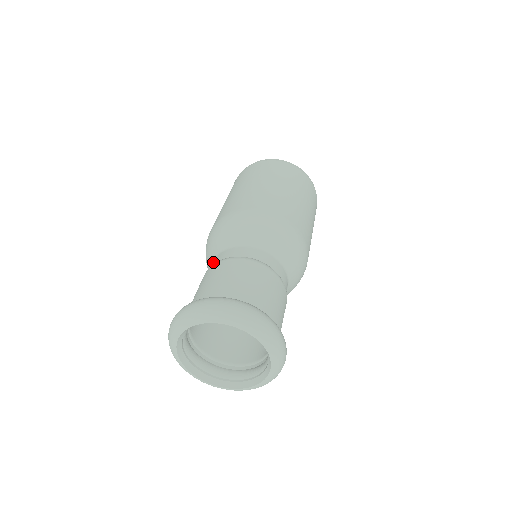
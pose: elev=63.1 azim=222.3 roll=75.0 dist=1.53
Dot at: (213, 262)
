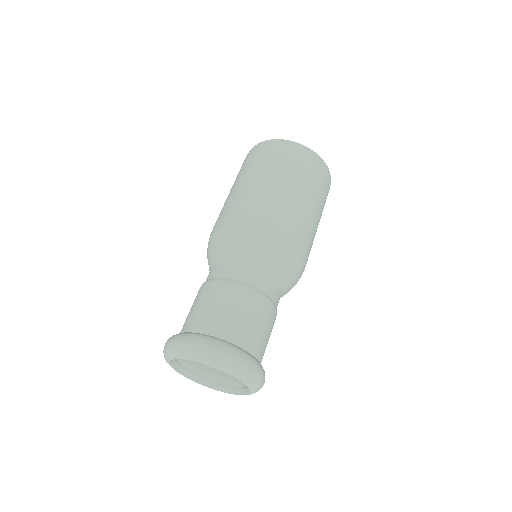
Dot at: occluded
